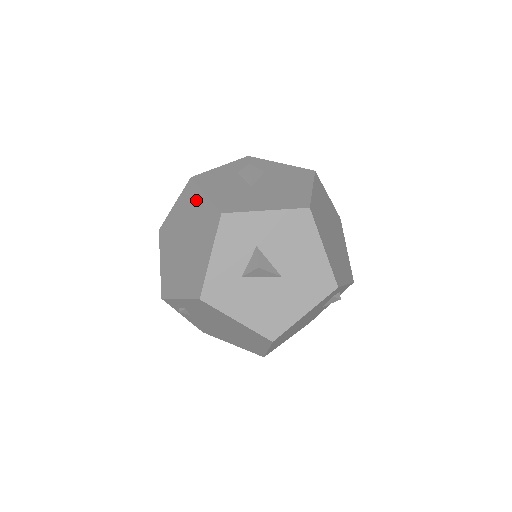
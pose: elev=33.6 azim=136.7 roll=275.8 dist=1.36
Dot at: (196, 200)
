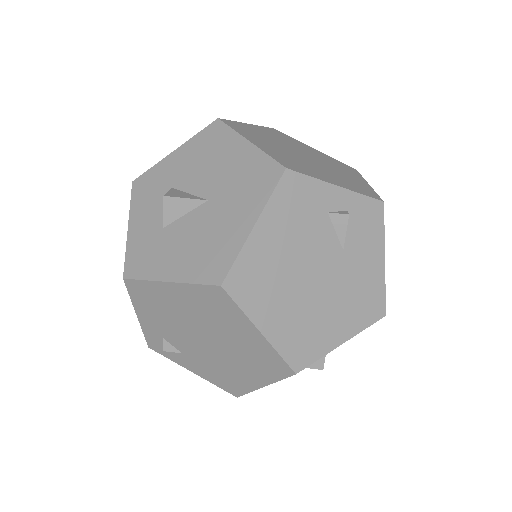
Dot at: occluded
